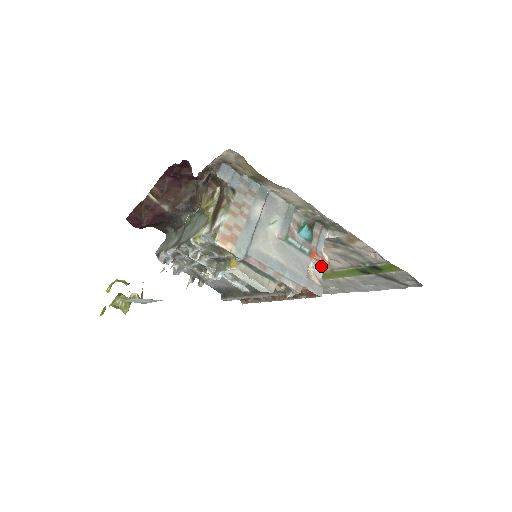
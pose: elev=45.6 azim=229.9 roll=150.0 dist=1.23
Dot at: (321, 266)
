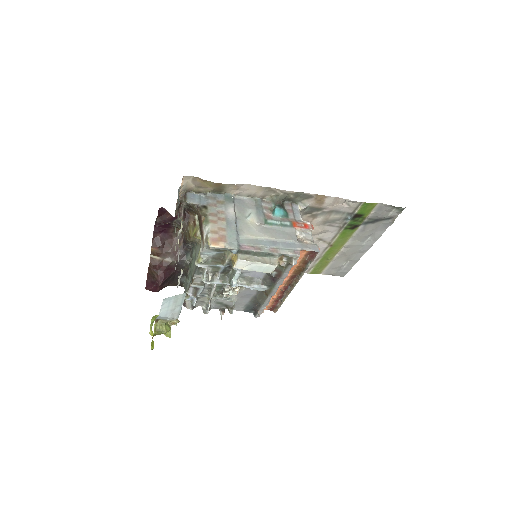
Dot at: (307, 231)
